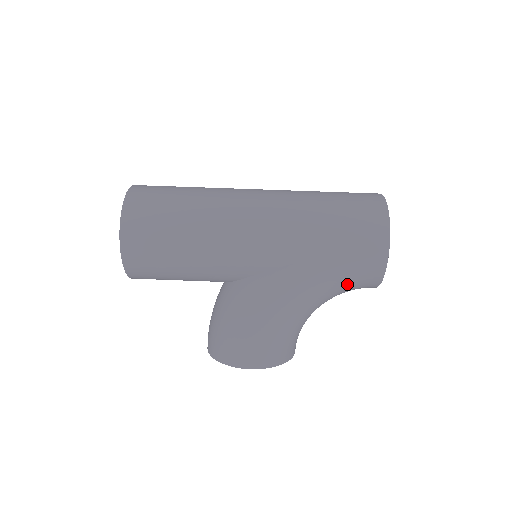
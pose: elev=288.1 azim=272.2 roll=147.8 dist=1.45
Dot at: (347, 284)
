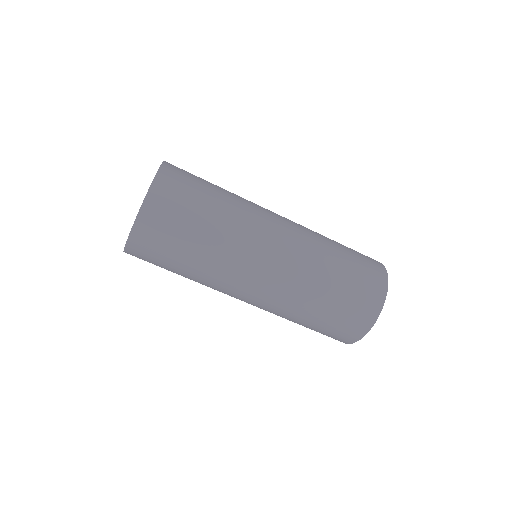
Dot at: occluded
